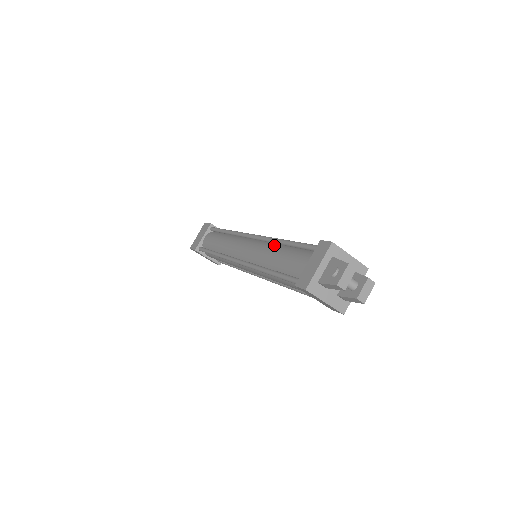
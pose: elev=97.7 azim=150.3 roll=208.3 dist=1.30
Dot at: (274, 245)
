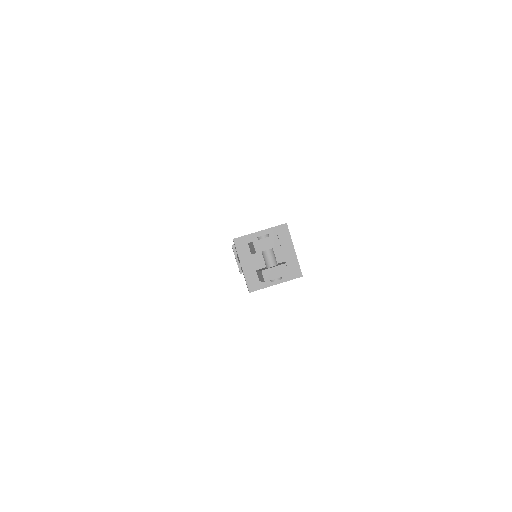
Dot at: occluded
